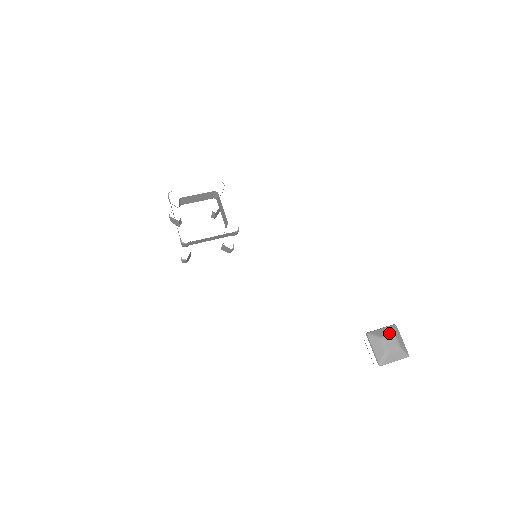
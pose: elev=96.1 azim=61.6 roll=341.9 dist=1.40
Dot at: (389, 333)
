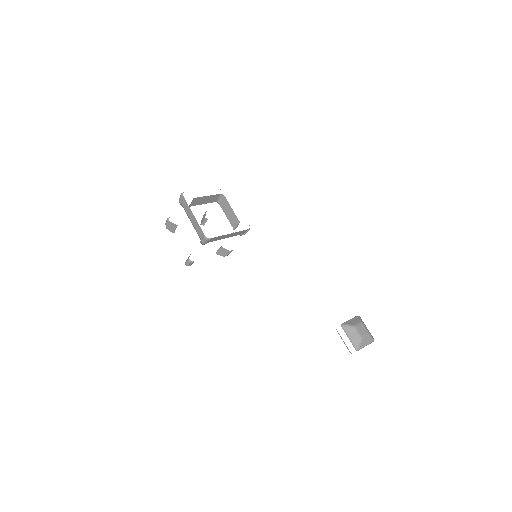
Dot at: (358, 322)
